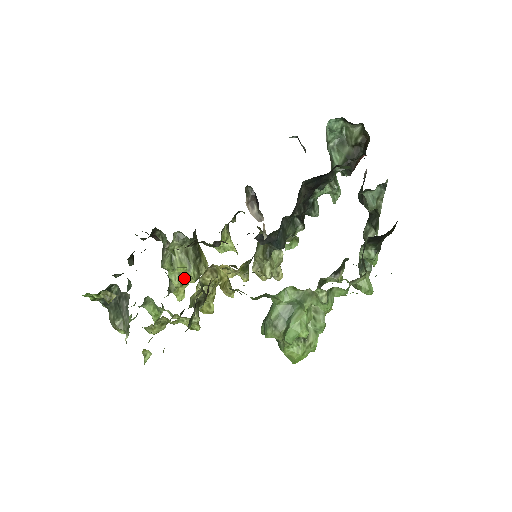
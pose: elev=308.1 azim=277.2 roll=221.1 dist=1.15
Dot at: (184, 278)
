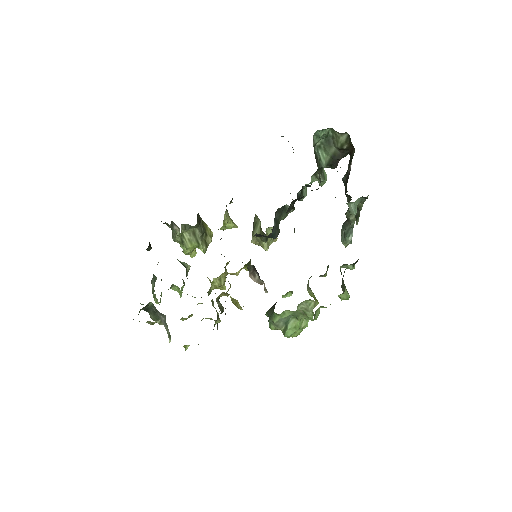
Dot at: occluded
